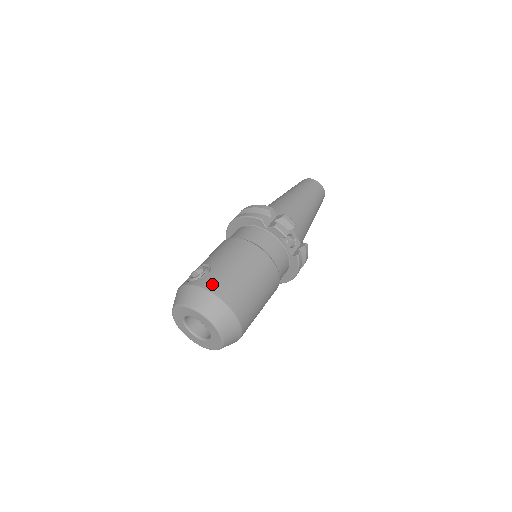
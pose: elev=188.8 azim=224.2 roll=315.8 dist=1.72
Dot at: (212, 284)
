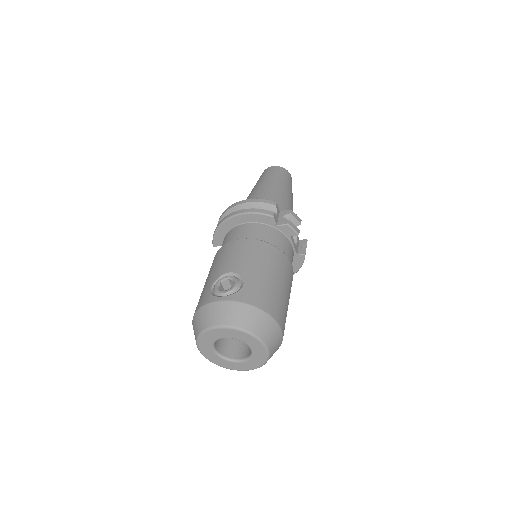
Dot at: (255, 298)
